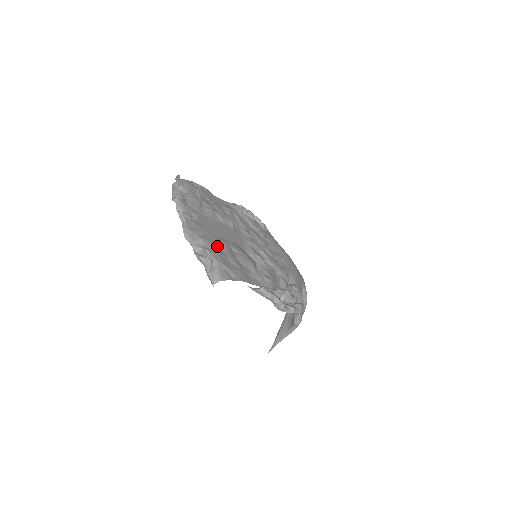
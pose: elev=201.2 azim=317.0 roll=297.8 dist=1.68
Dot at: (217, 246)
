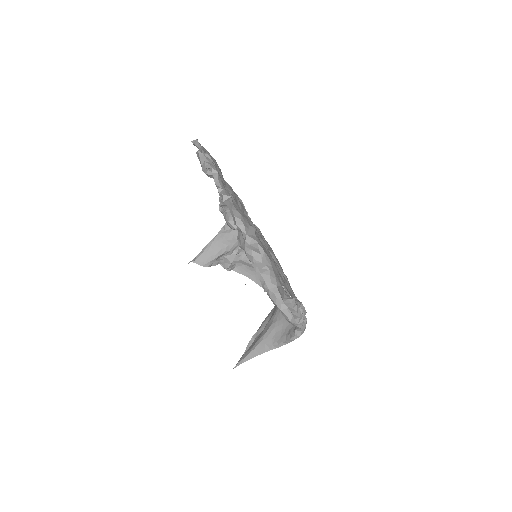
Dot at: occluded
